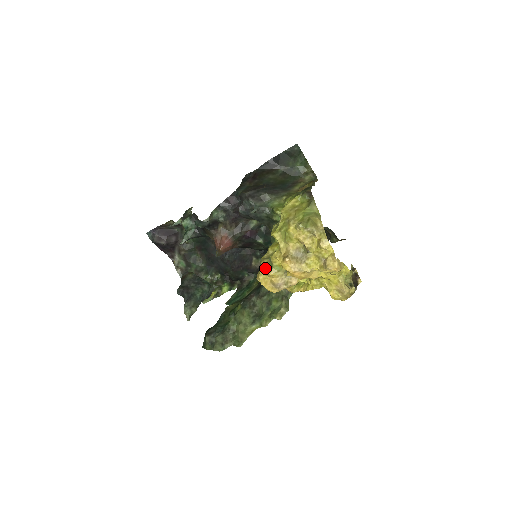
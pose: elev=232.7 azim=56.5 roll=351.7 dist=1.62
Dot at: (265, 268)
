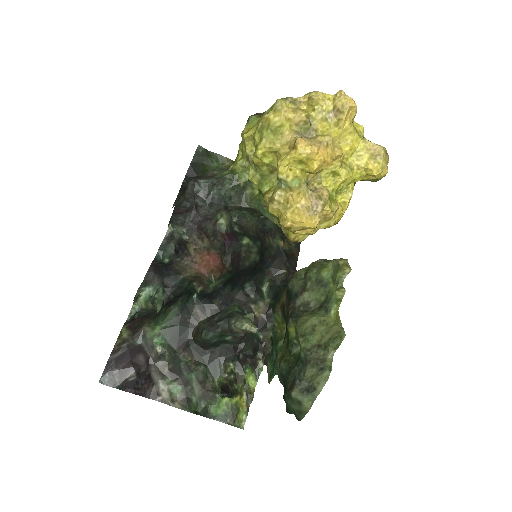
Dot at: (283, 200)
